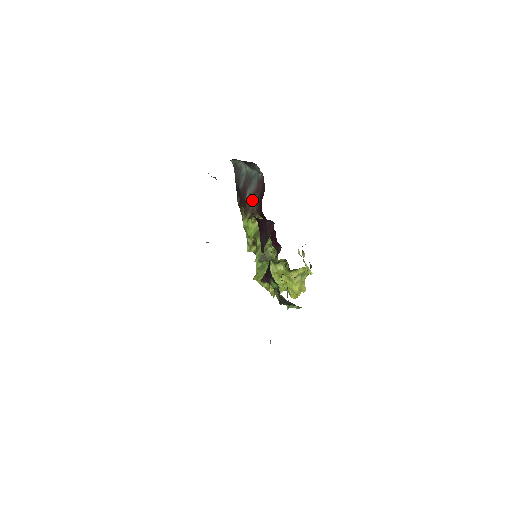
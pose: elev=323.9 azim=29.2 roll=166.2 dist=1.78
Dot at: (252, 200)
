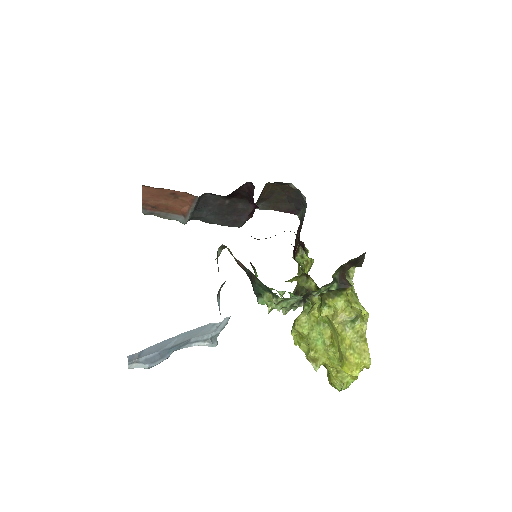
Dot at: (298, 233)
